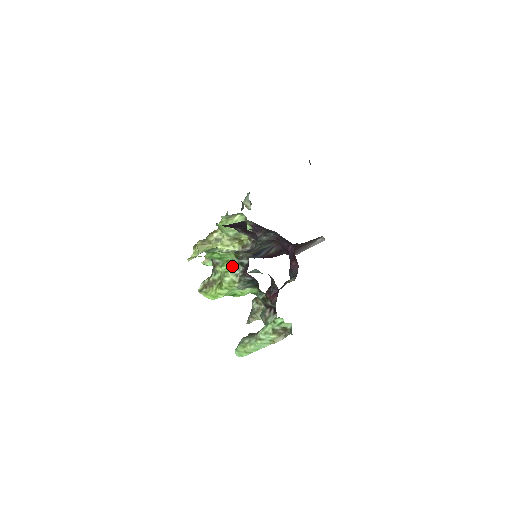
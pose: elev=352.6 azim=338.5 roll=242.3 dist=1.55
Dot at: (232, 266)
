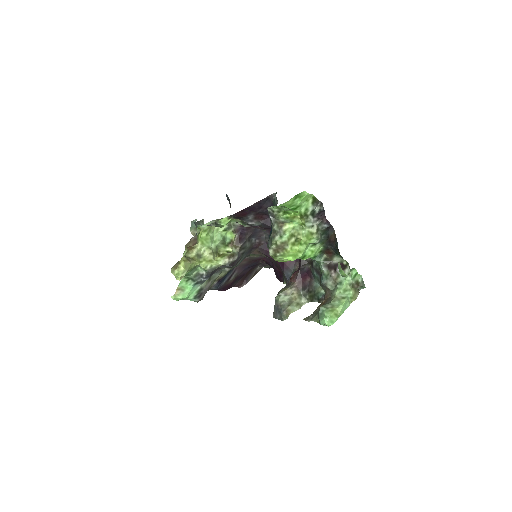
Dot at: (302, 220)
